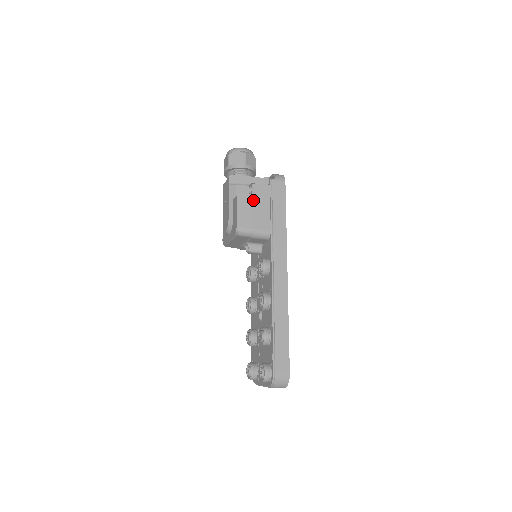
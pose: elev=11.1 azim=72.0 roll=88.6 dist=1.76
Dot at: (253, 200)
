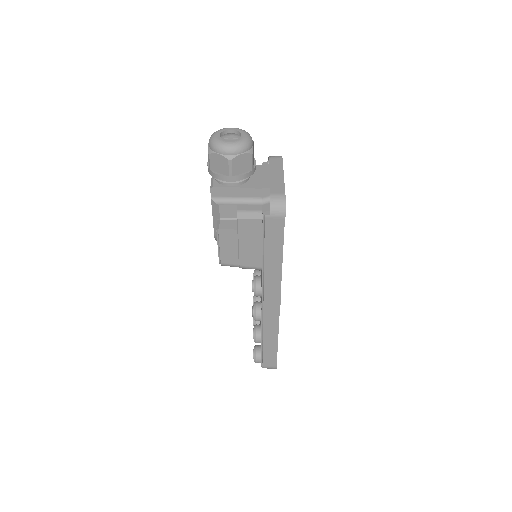
Dot at: (238, 237)
